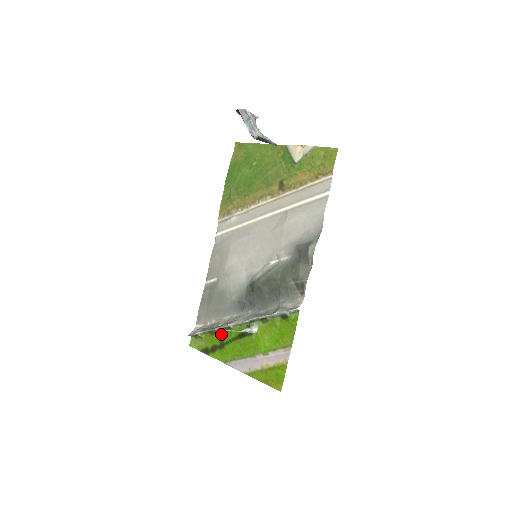
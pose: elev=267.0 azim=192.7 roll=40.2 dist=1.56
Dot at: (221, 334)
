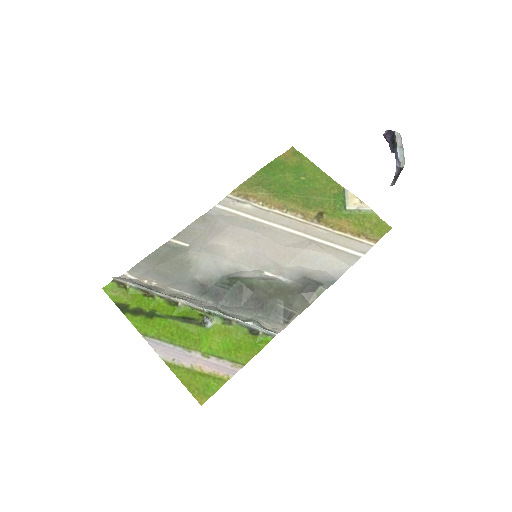
Dot at: (158, 302)
